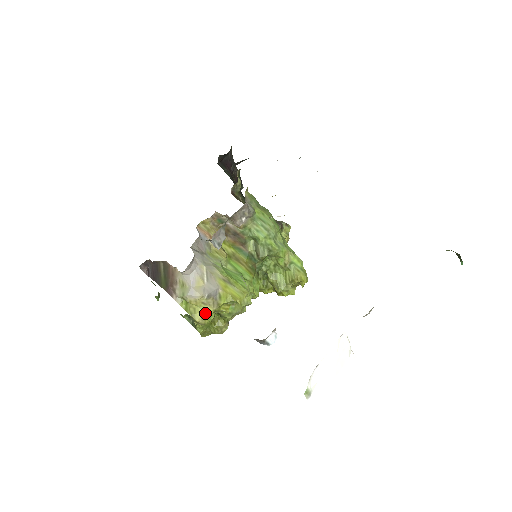
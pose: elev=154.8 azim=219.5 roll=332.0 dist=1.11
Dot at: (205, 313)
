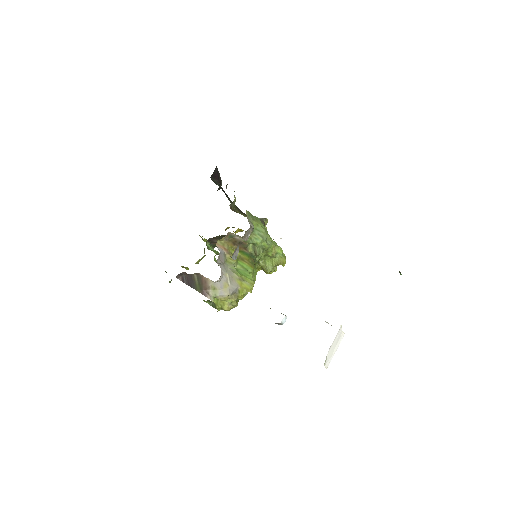
Dot at: (230, 304)
